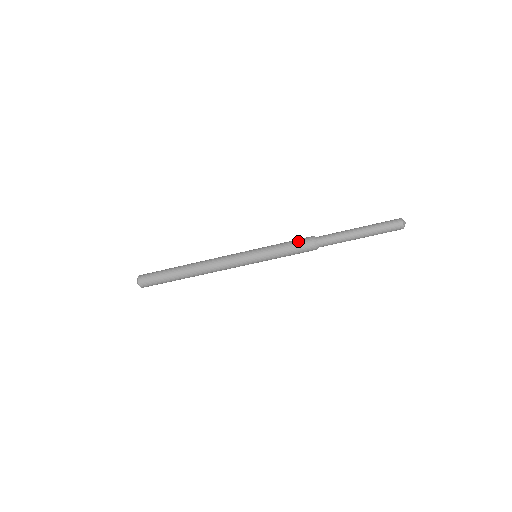
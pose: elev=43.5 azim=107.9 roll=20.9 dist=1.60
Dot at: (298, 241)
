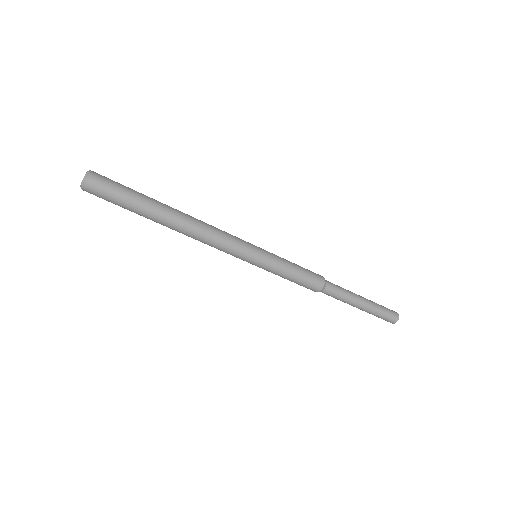
Dot at: (310, 276)
